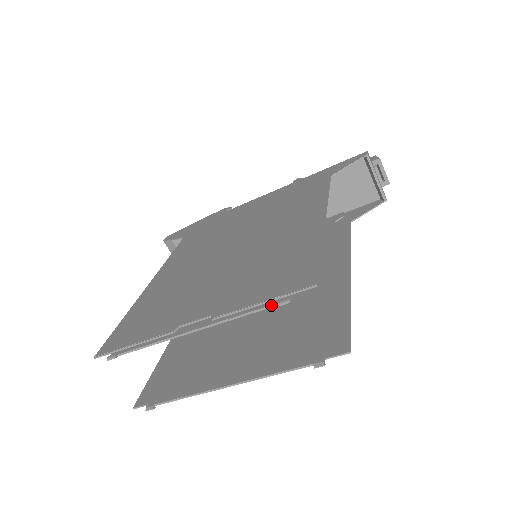
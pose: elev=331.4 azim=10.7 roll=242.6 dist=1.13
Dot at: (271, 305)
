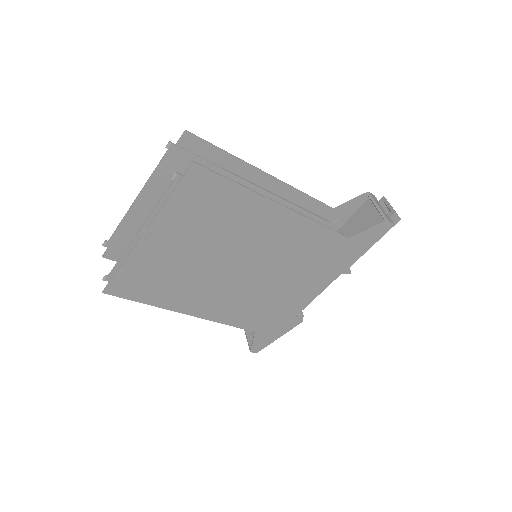
Dot at: (165, 153)
